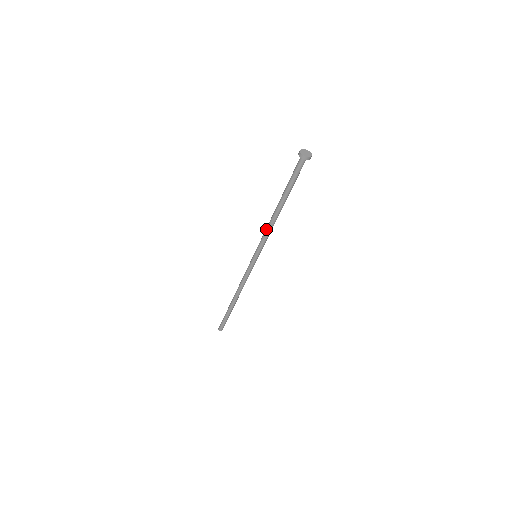
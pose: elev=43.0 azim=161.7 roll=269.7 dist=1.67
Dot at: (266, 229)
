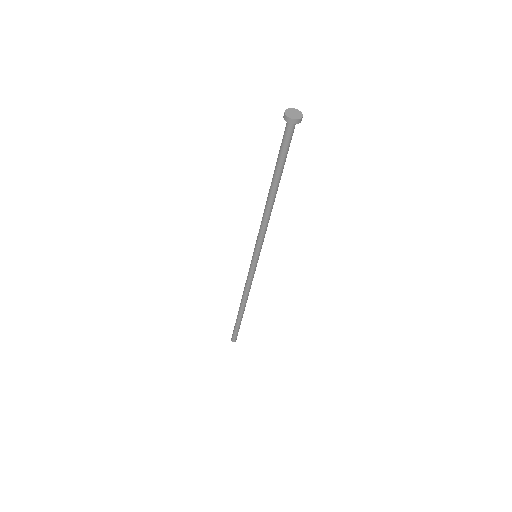
Dot at: (261, 223)
